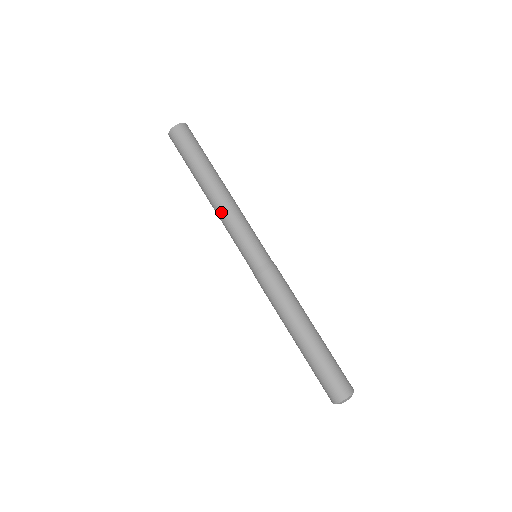
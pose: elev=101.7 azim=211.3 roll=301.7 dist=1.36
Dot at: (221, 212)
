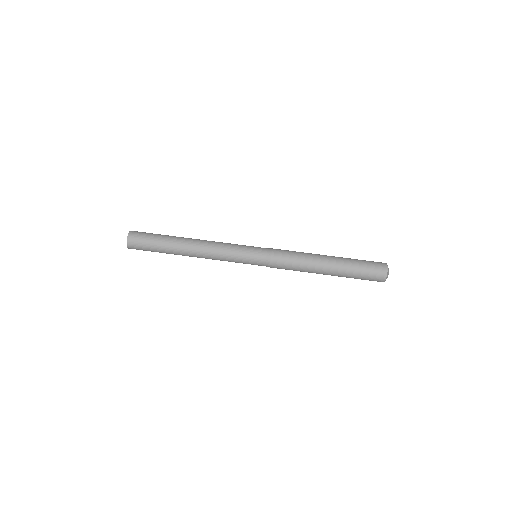
Dot at: (210, 256)
